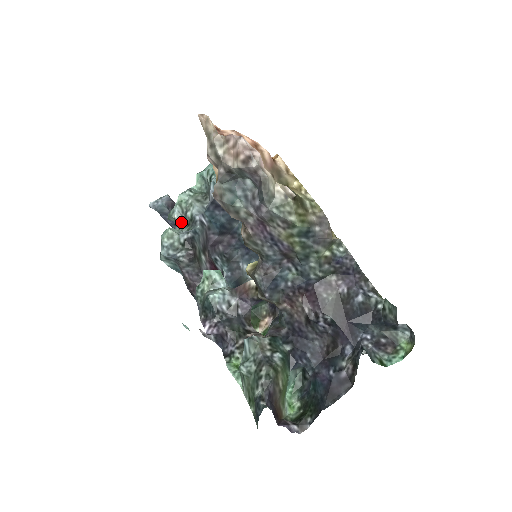
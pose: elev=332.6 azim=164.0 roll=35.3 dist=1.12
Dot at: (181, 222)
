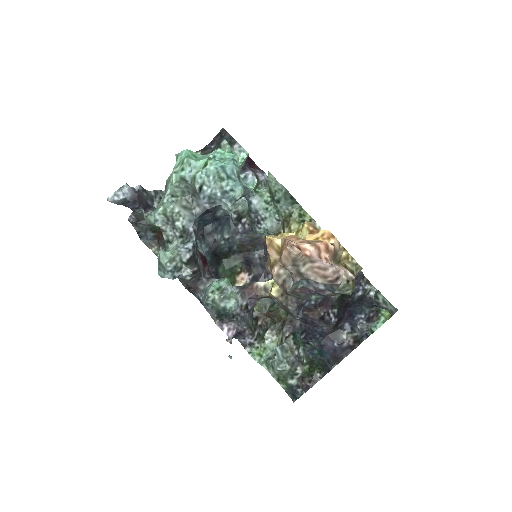
Dot at: (168, 230)
